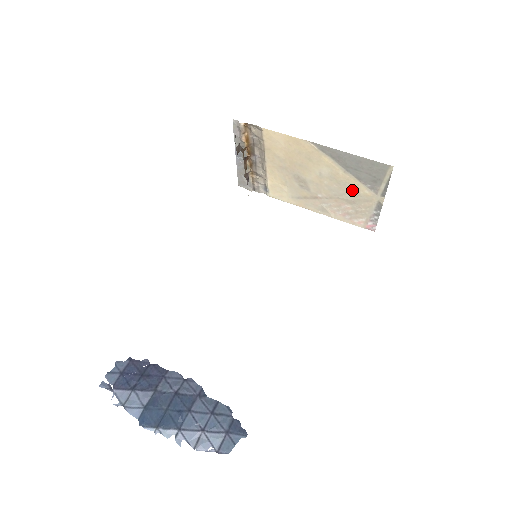
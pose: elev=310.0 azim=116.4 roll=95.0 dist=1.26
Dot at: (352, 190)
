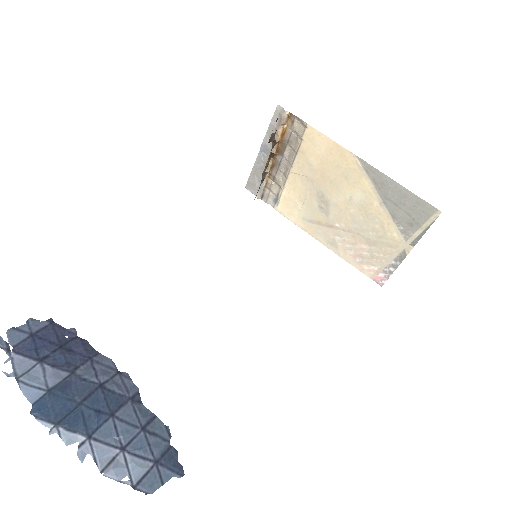
Dot at: (379, 228)
